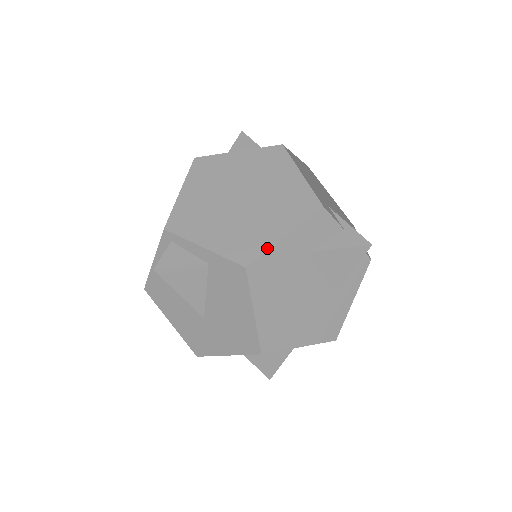
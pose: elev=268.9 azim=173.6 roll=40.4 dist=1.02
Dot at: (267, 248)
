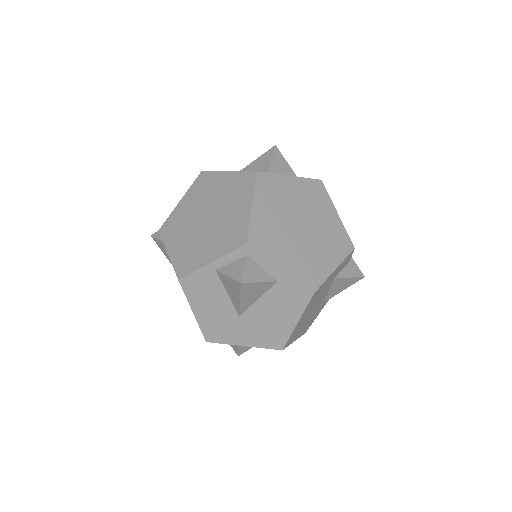
Dot at: (325, 278)
